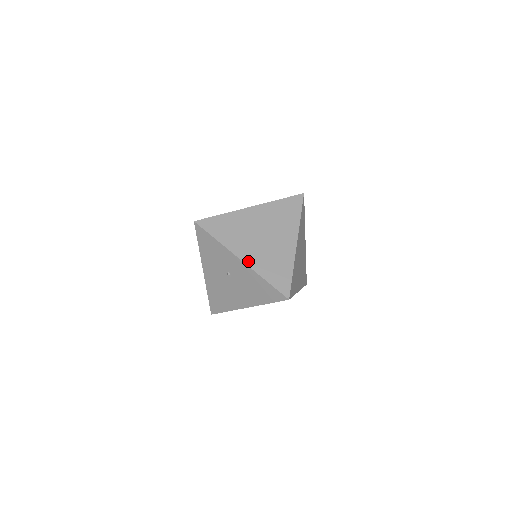
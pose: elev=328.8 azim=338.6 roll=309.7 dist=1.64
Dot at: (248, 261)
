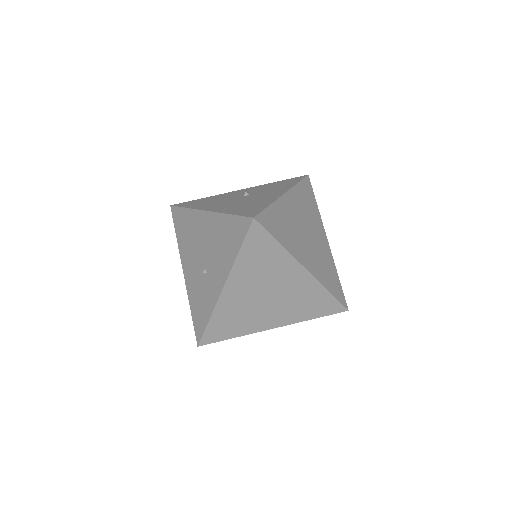
Dot at: (281, 323)
